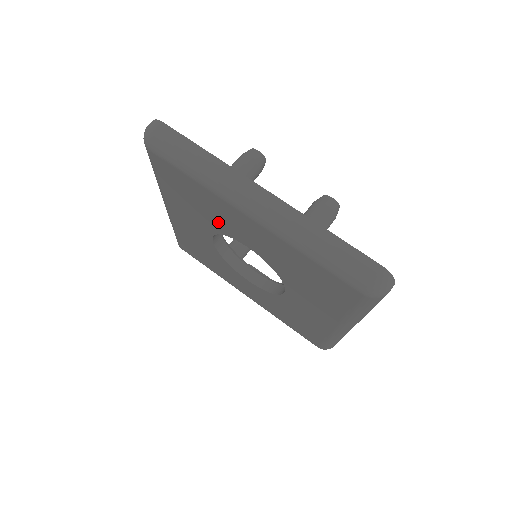
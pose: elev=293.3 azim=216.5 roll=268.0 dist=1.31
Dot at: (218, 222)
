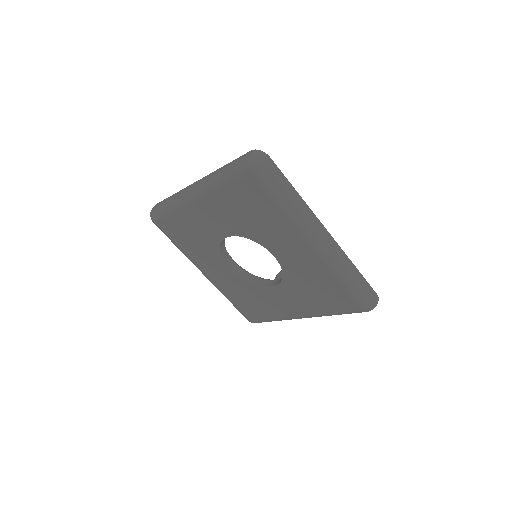
Dot at: (207, 237)
